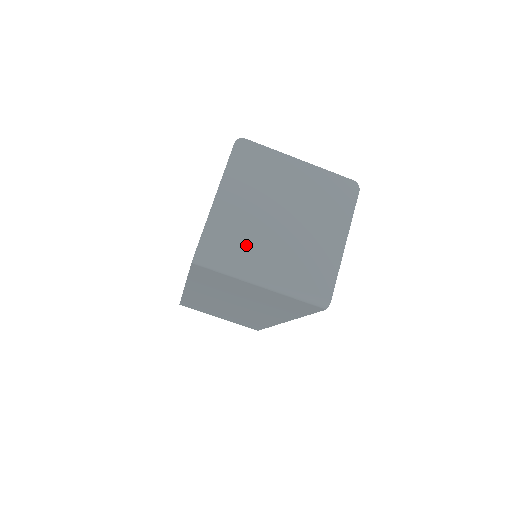
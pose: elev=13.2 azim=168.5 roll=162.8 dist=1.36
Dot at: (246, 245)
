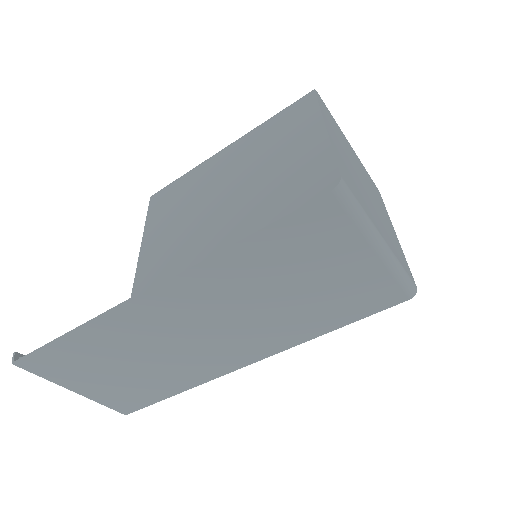
Dot at: (362, 196)
